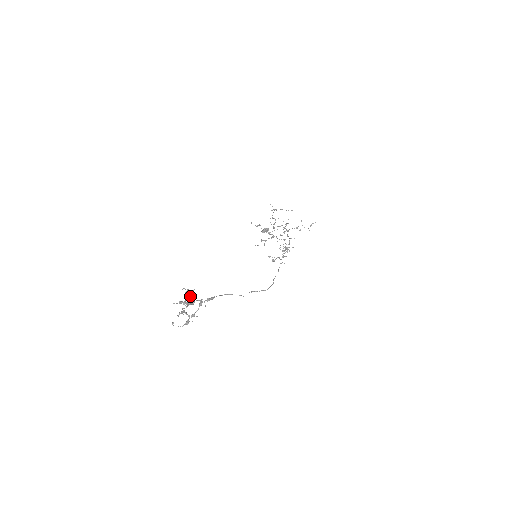
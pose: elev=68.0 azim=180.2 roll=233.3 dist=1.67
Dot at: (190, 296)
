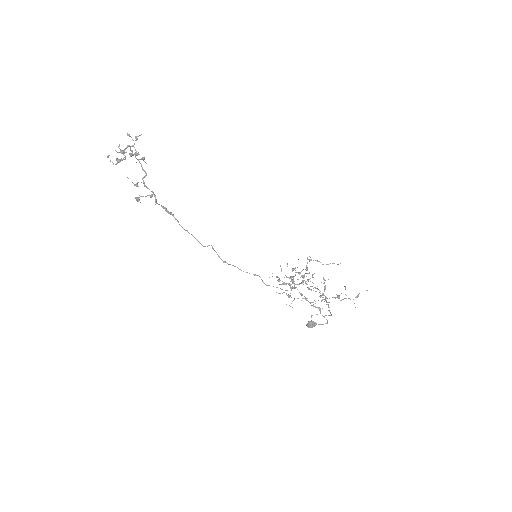
Dot at: (136, 136)
